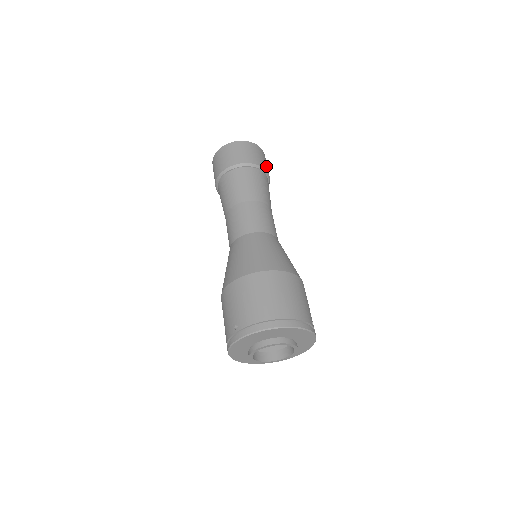
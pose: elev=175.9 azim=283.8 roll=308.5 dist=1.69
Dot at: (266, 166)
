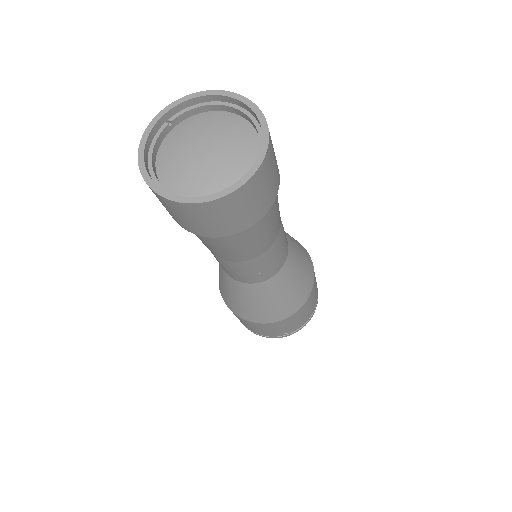
Dot at: (224, 227)
